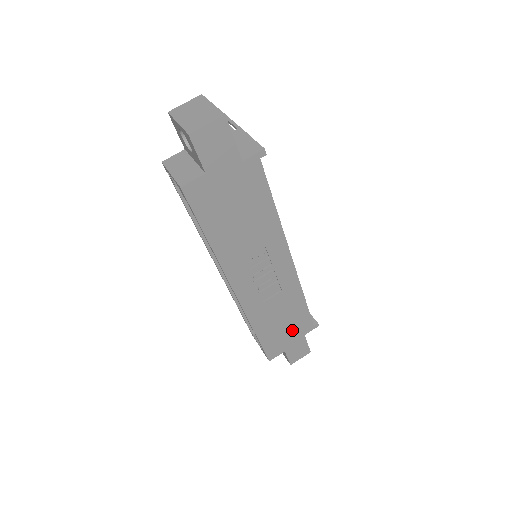
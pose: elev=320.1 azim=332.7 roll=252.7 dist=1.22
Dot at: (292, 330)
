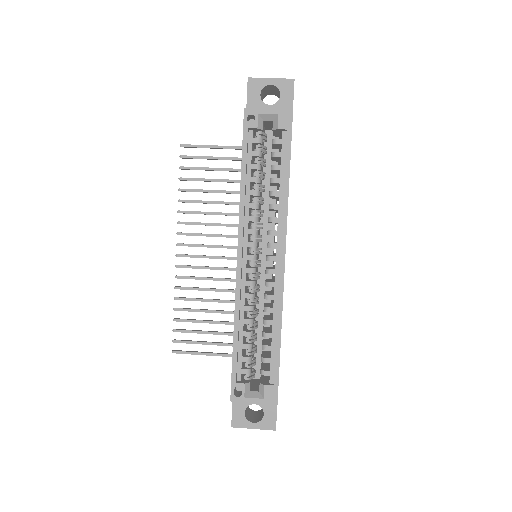
Dot at: occluded
